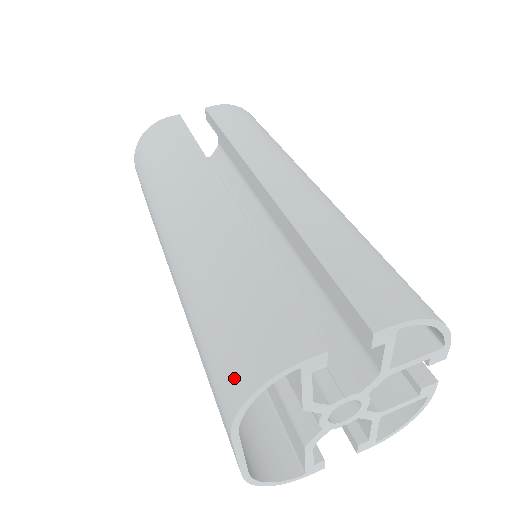
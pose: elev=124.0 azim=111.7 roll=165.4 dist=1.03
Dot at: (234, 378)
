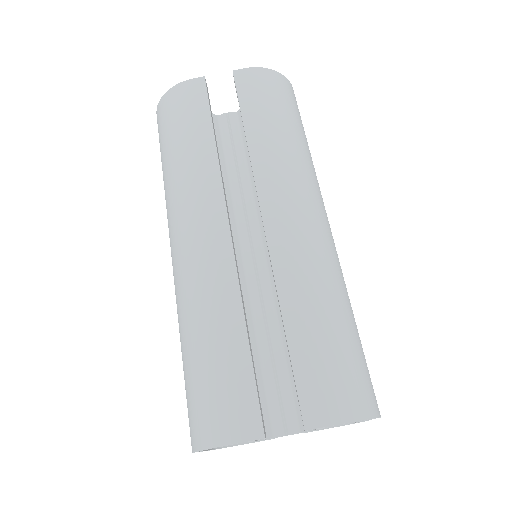
Dot at: (197, 427)
